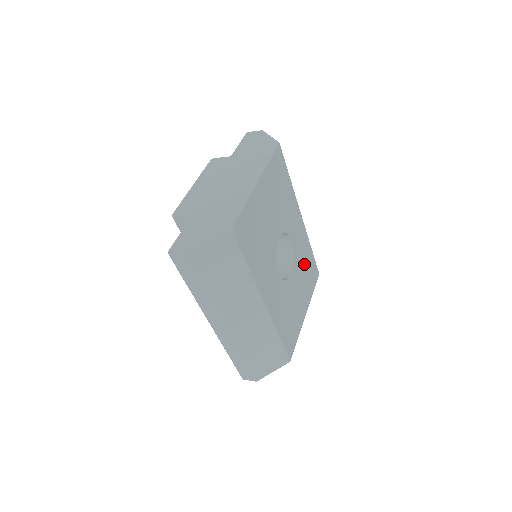
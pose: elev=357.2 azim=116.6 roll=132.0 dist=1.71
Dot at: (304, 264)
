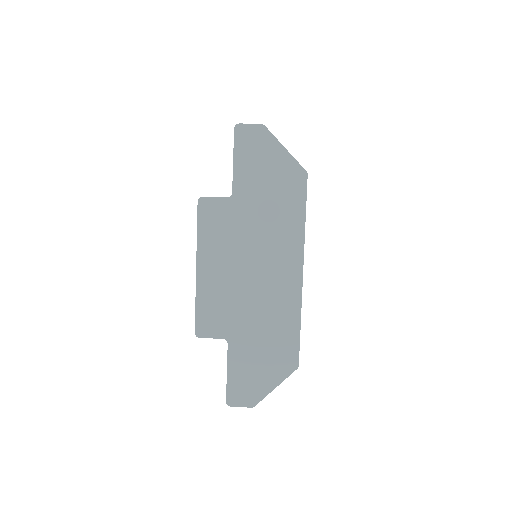
Dot at: occluded
